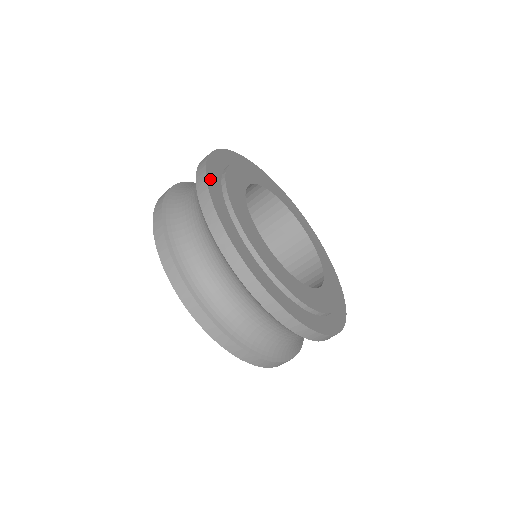
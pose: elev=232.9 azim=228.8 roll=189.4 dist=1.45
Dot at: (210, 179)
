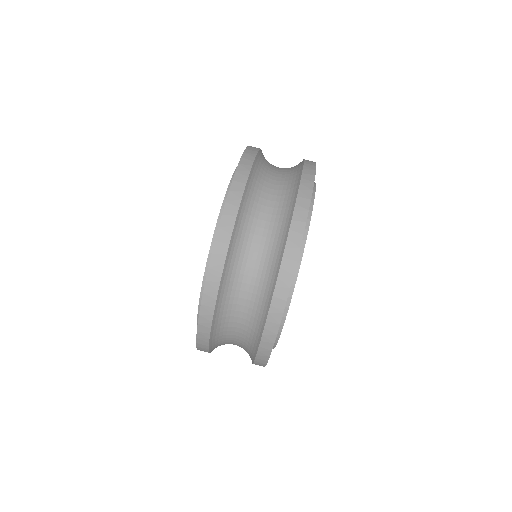
Dot at: occluded
